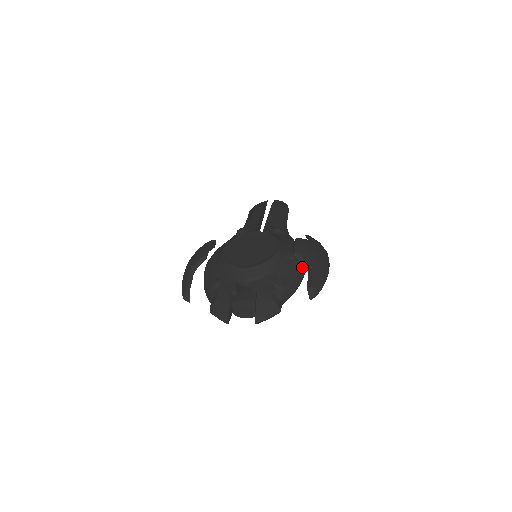
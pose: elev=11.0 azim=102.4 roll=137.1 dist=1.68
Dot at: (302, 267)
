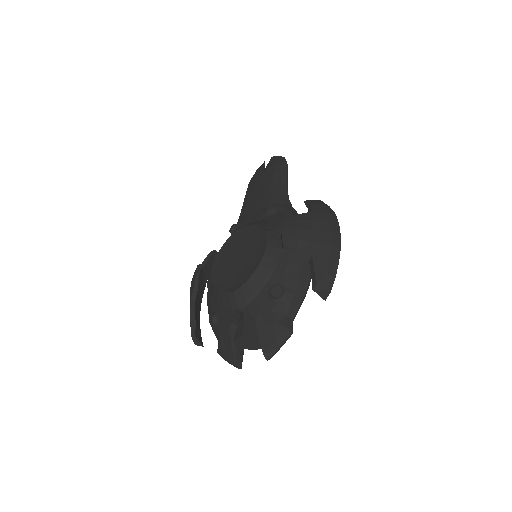
Dot at: occluded
